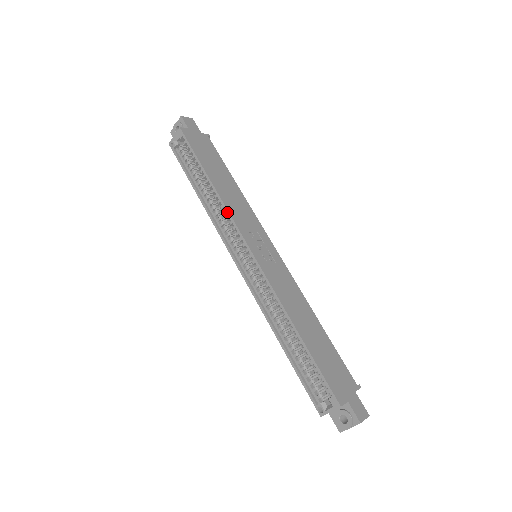
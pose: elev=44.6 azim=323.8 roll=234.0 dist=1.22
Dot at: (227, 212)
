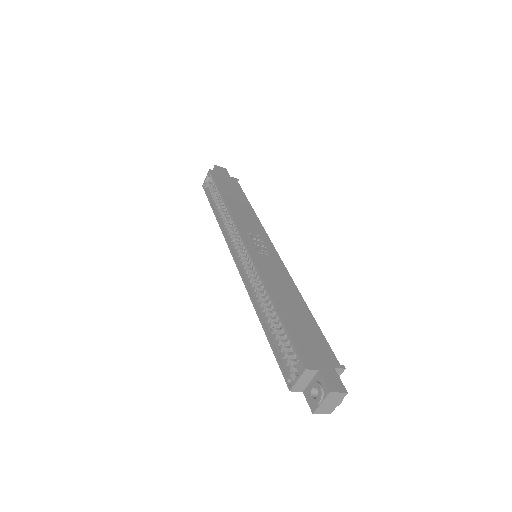
Dot at: (232, 218)
